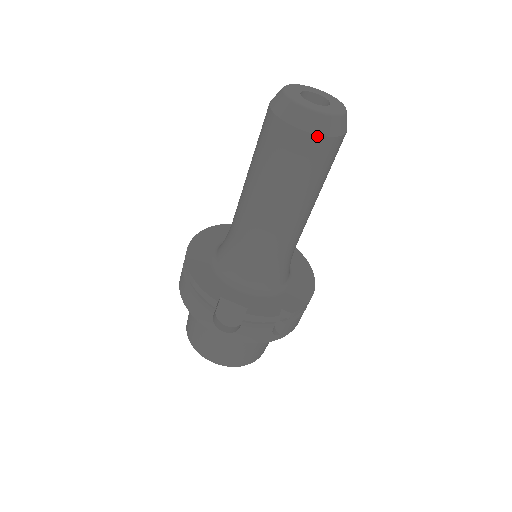
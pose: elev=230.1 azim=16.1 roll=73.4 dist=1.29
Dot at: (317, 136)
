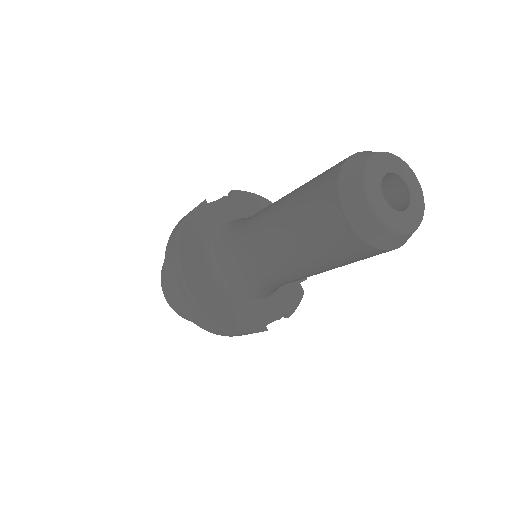
Dot at: occluded
